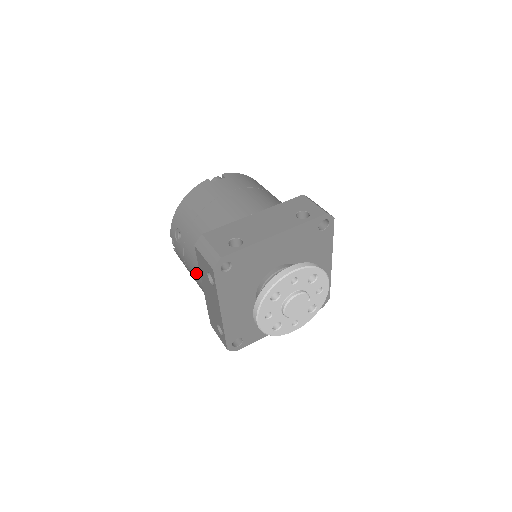
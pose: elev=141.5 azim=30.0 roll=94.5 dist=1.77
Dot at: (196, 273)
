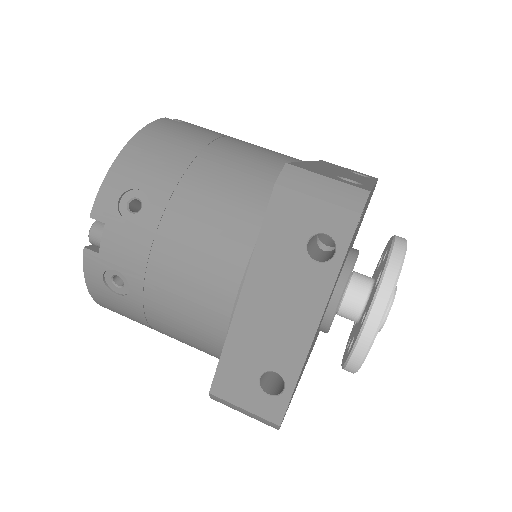
Dot at: (212, 268)
